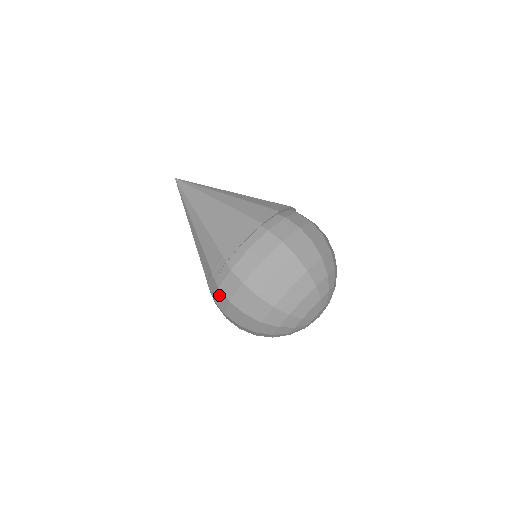
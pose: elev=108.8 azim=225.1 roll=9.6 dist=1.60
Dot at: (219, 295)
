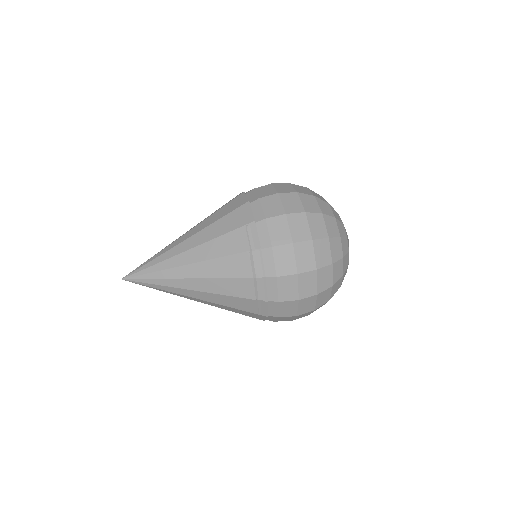
Dot at: (278, 256)
